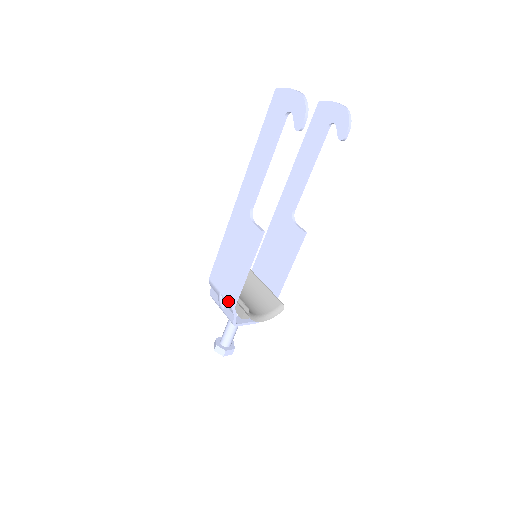
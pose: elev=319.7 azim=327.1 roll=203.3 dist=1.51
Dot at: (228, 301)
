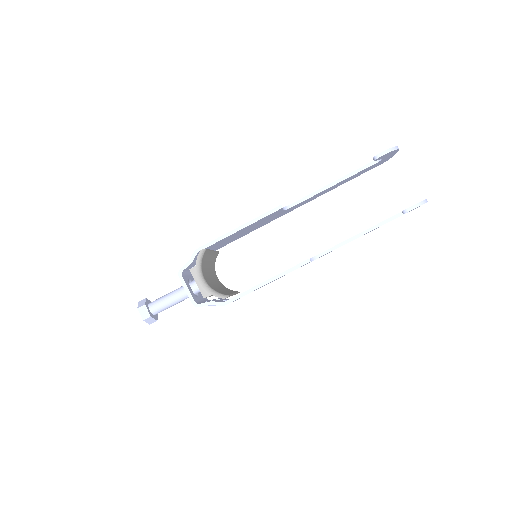
Dot at: occluded
